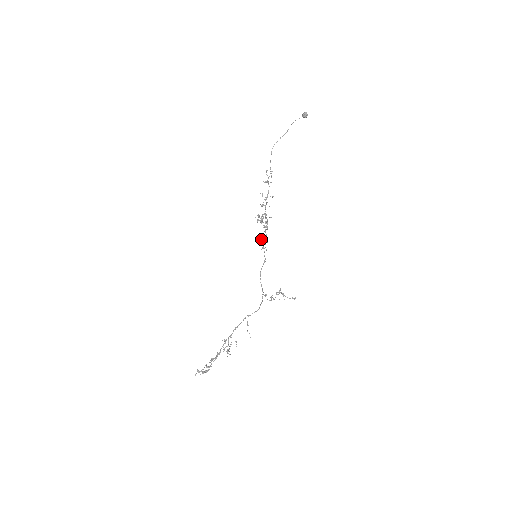
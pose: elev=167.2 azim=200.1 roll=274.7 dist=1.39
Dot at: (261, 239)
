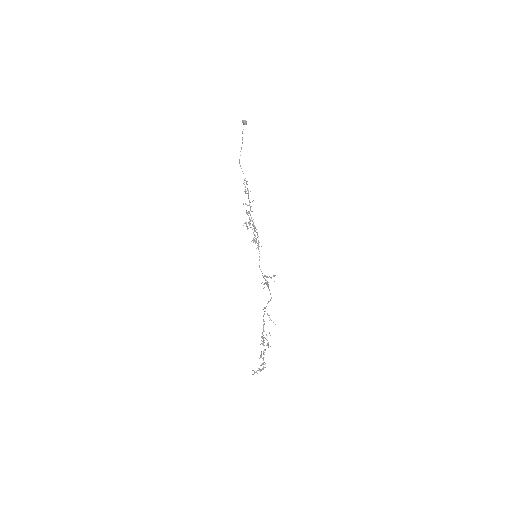
Dot at: occluded
